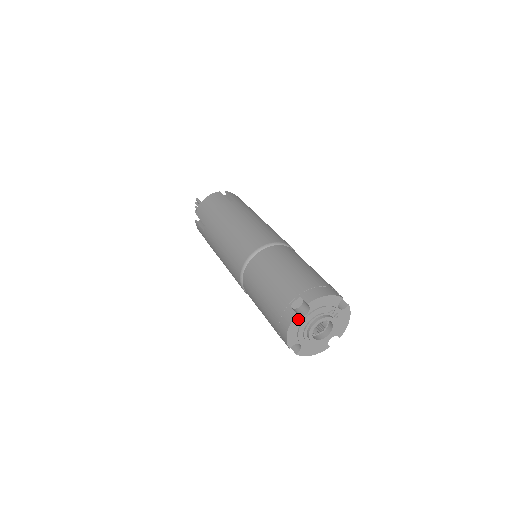
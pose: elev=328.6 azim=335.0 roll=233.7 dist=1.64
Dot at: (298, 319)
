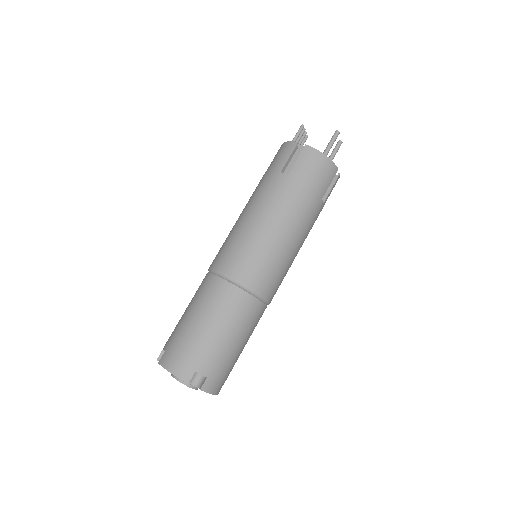
Dot at: occluded
